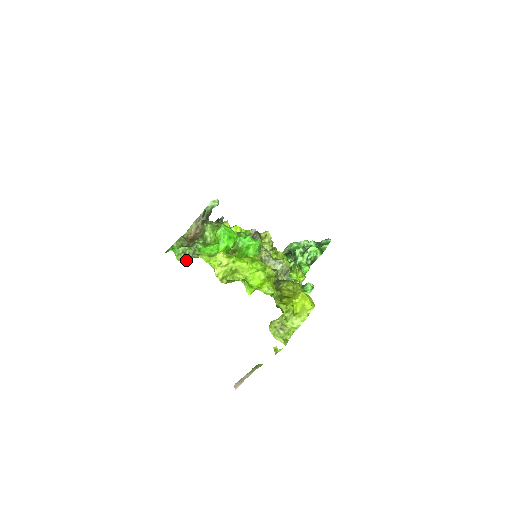
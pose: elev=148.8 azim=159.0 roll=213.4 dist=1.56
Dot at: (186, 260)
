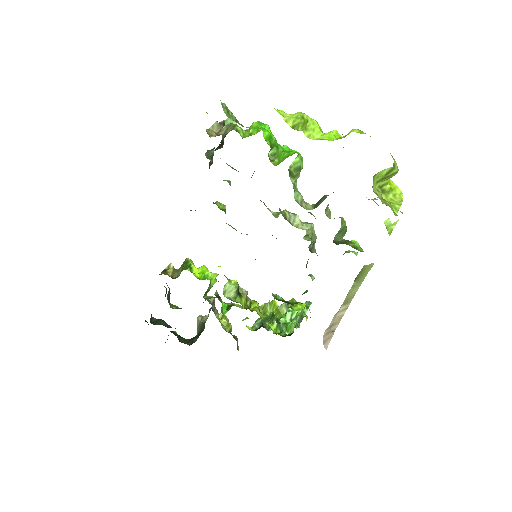
Dot at: occluded
